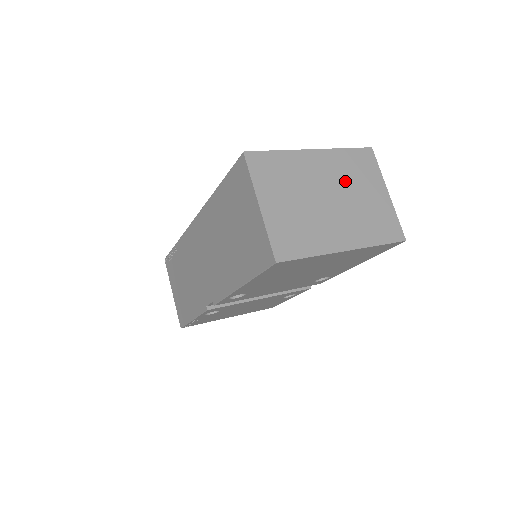
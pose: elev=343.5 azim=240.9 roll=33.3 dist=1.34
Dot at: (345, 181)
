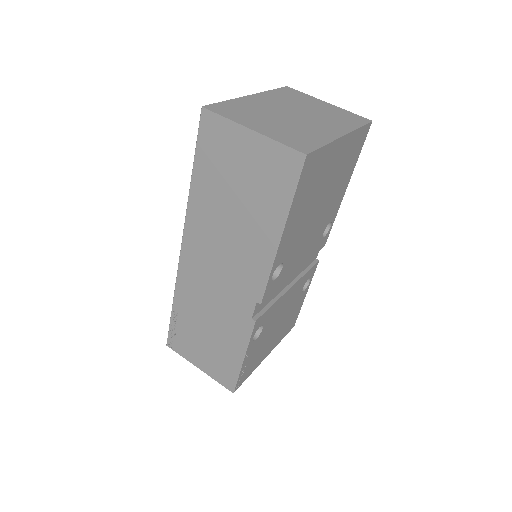
Dot at: (293, 104)
